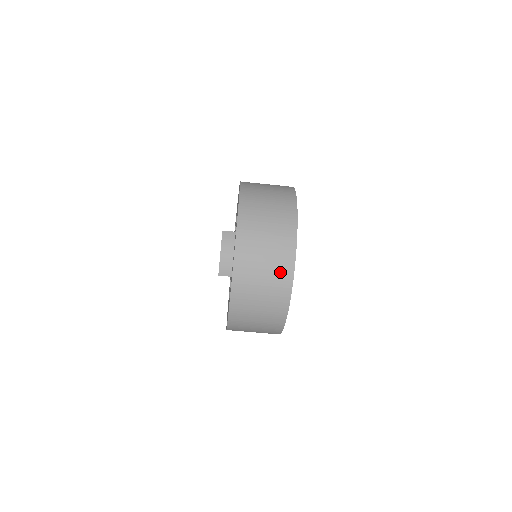
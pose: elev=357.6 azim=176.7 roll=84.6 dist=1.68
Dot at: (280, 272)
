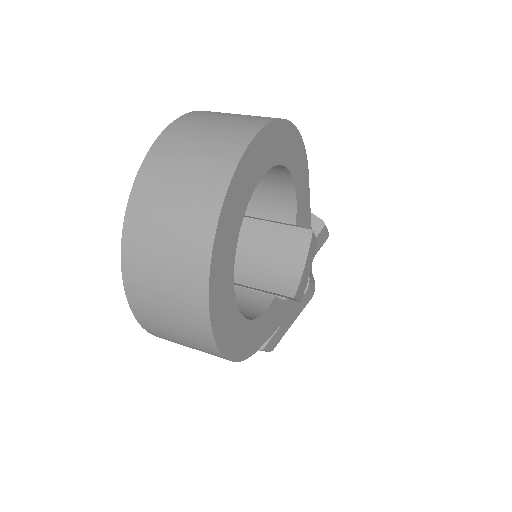
Dot at: (198, 209)
